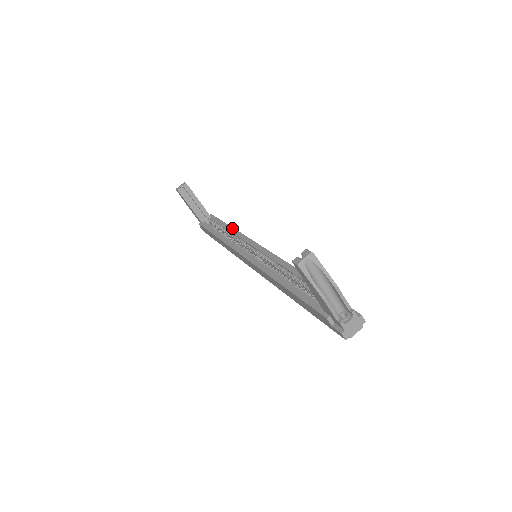
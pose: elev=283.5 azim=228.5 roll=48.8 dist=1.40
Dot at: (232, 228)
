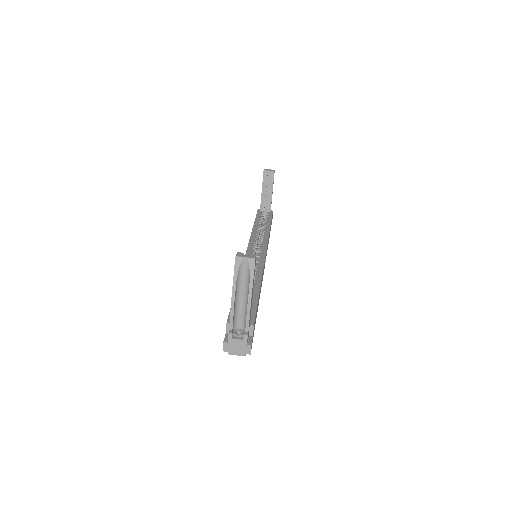
Dot at: (269, 228)
